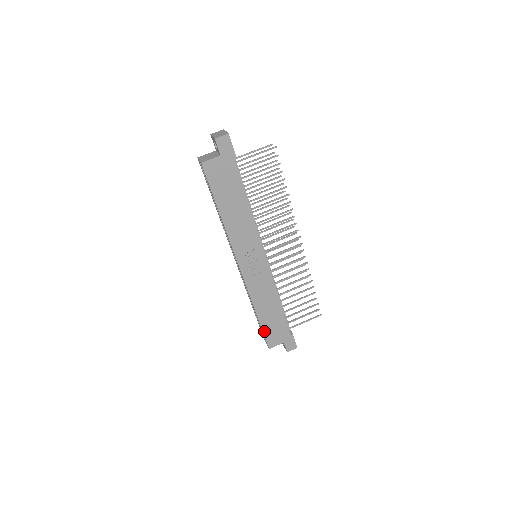
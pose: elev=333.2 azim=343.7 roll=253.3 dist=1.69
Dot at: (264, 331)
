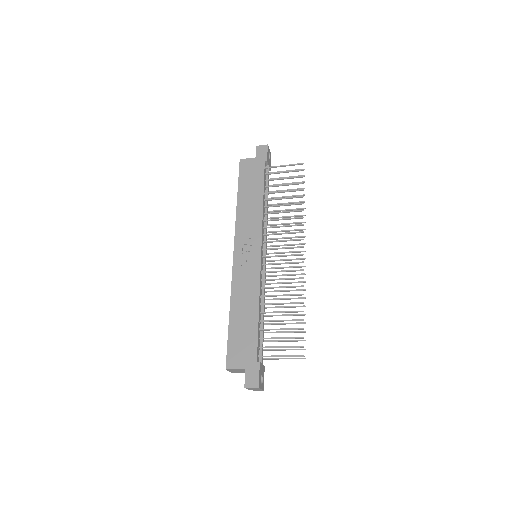
Dot at: (229, 340)
